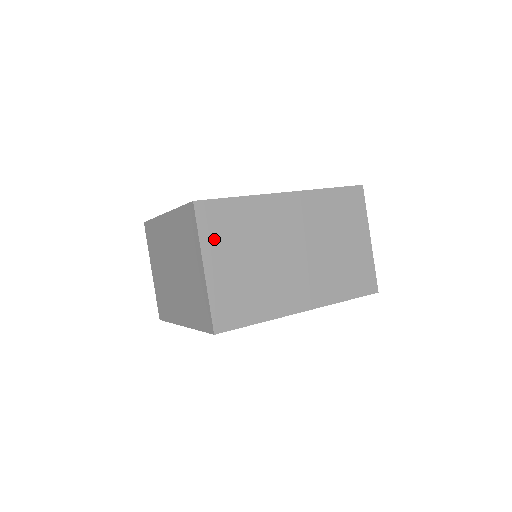
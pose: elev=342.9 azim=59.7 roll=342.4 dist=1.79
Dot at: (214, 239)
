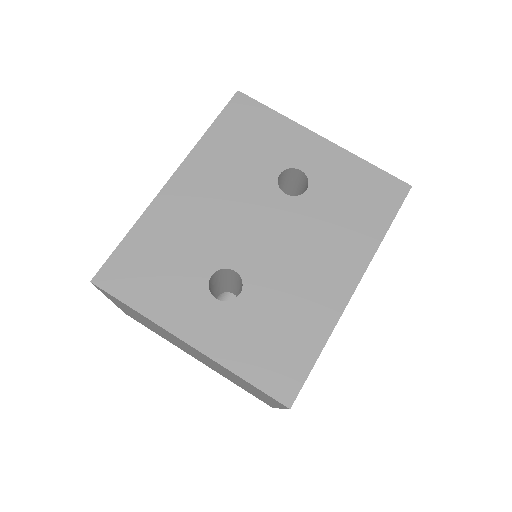
Dot at: occluded
